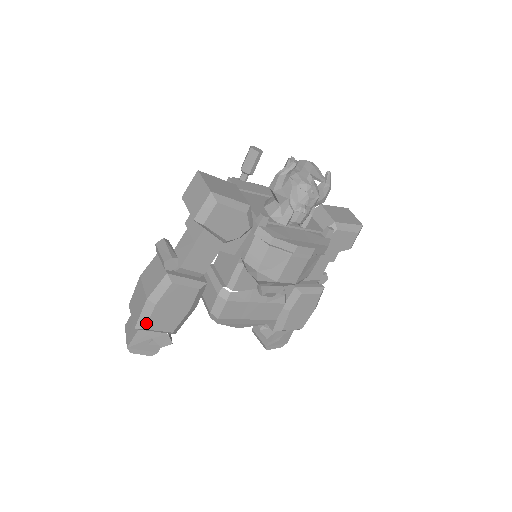
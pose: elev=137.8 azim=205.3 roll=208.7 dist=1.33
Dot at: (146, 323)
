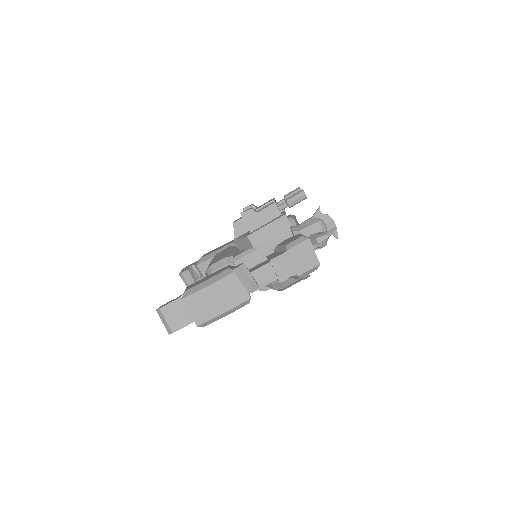
Dot at: occluded
